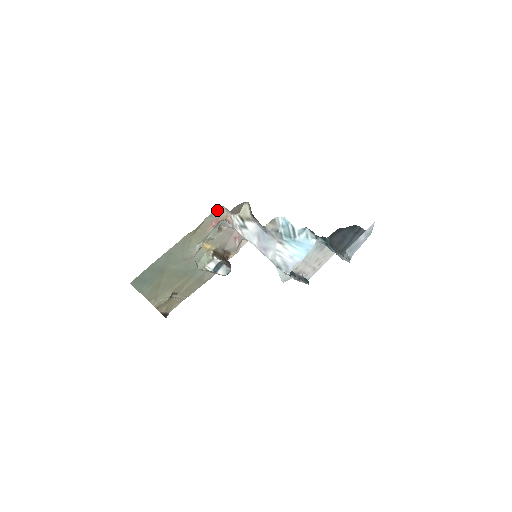
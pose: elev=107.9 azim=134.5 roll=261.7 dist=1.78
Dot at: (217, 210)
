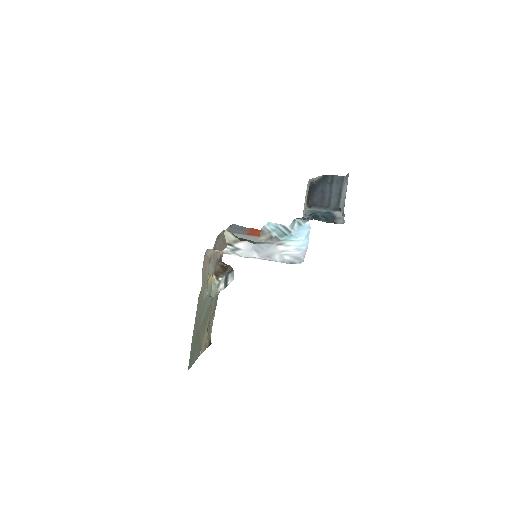
Dot at: (204, 256)
